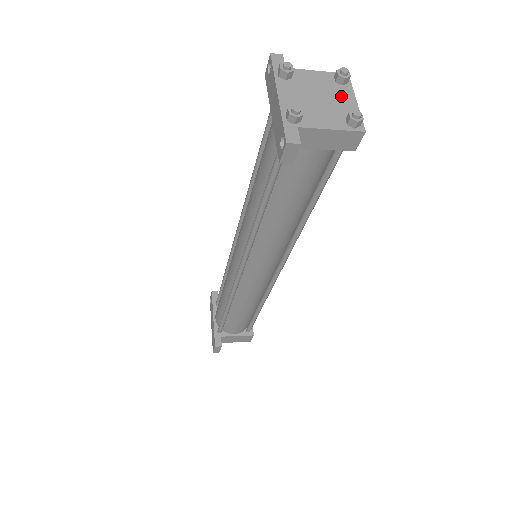
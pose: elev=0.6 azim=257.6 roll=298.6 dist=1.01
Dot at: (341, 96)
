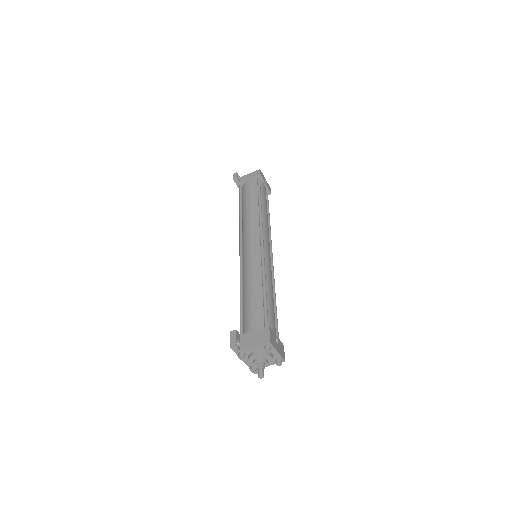
Dot at: occluded
